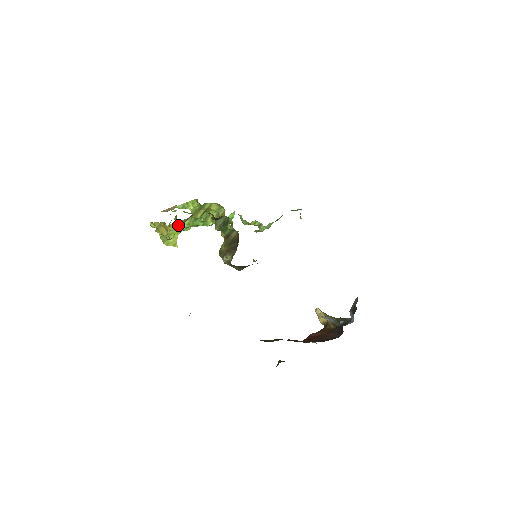
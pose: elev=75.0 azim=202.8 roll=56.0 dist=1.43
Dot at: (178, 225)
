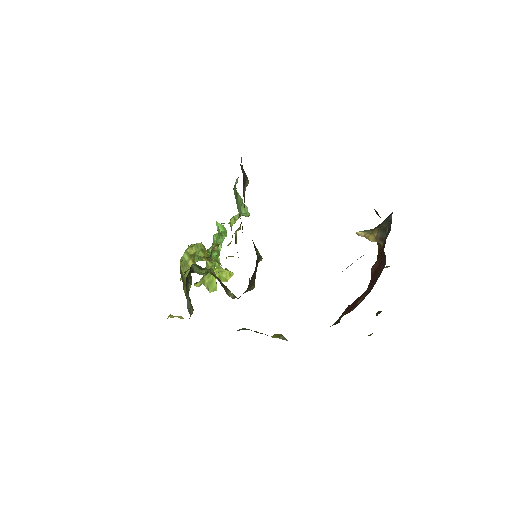
Dot at: occluded
